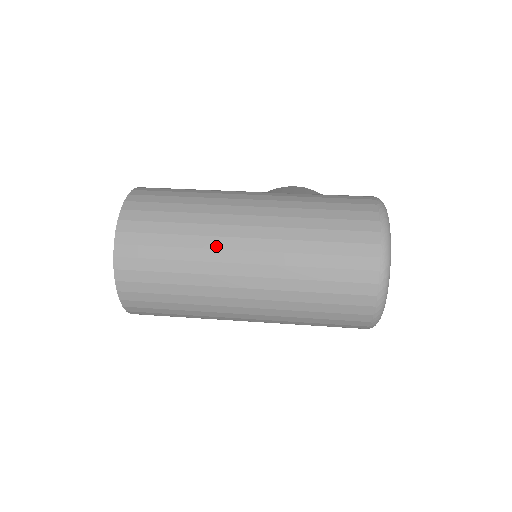
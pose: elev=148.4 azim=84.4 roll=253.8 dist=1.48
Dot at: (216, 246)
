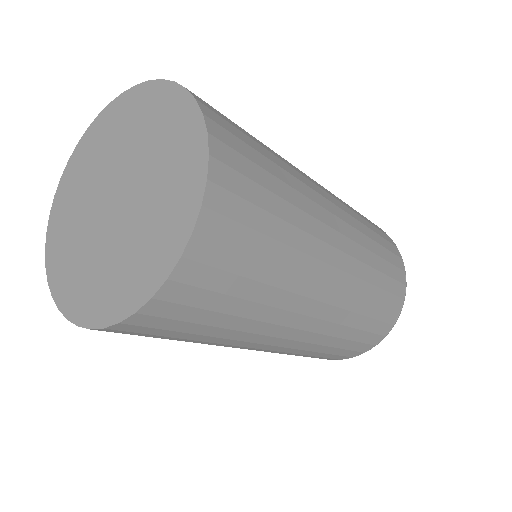
Dot at: (318, 216)
